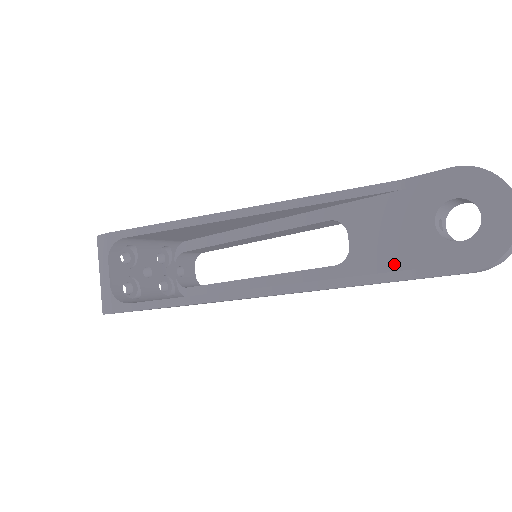
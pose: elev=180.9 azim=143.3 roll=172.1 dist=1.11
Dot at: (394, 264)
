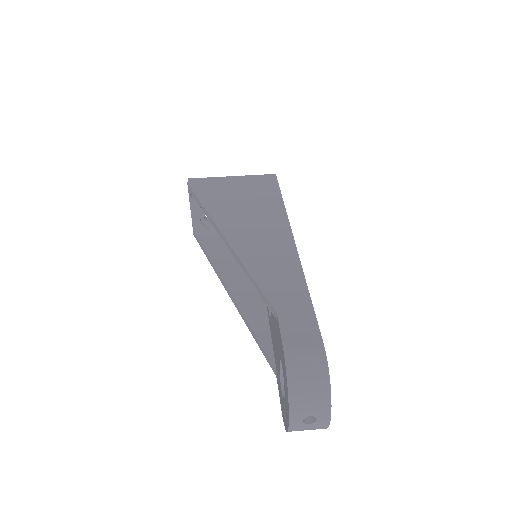
Dot at: occluded
